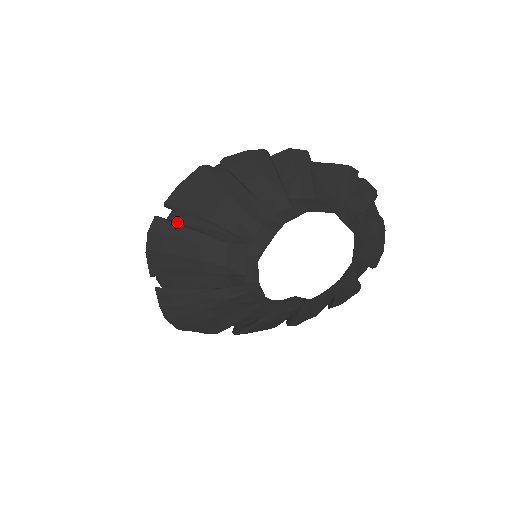
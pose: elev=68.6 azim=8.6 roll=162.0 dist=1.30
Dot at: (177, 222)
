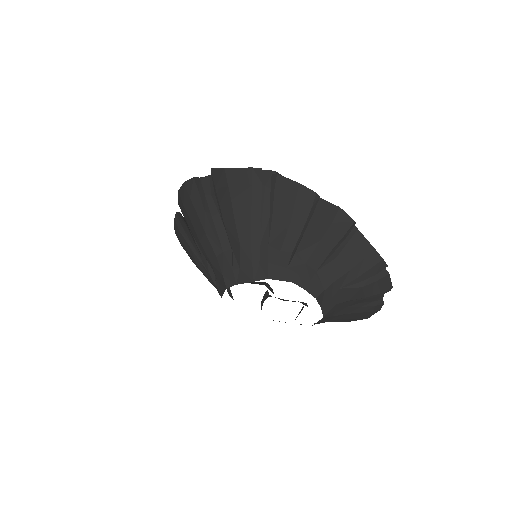
Dot at: (212, 190)
